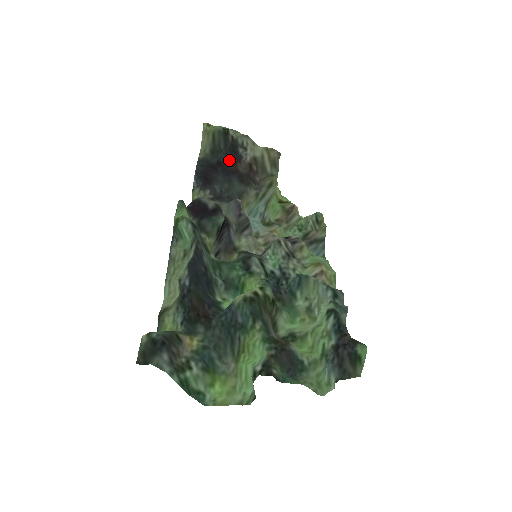
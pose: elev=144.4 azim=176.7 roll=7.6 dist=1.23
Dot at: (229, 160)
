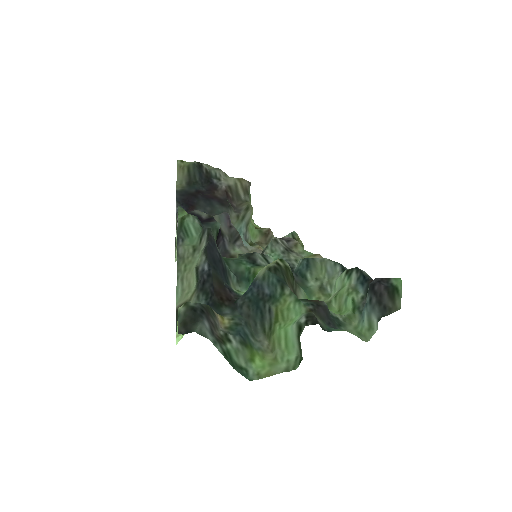
Dot at: (206, 189)
